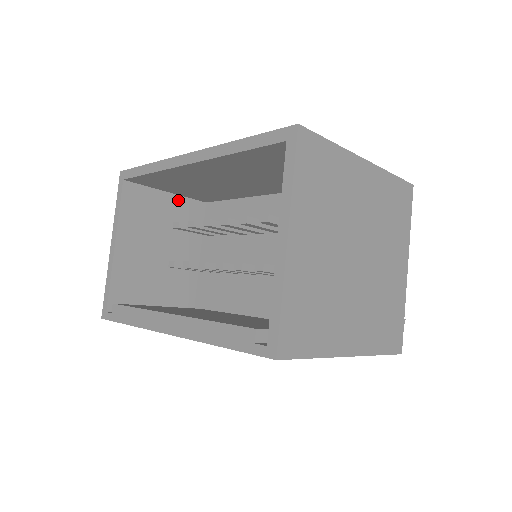
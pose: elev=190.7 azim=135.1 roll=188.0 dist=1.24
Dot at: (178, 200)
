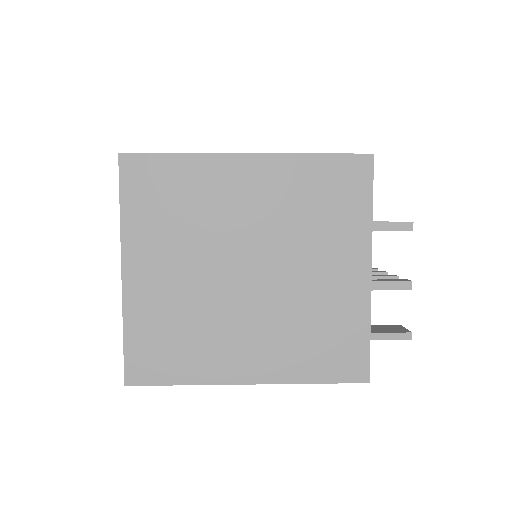
Dot at: occluded
